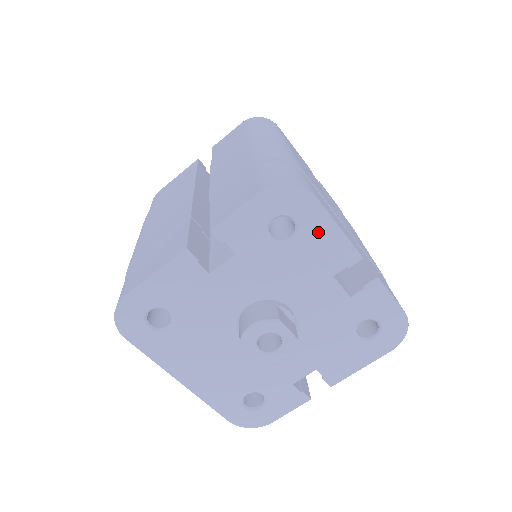
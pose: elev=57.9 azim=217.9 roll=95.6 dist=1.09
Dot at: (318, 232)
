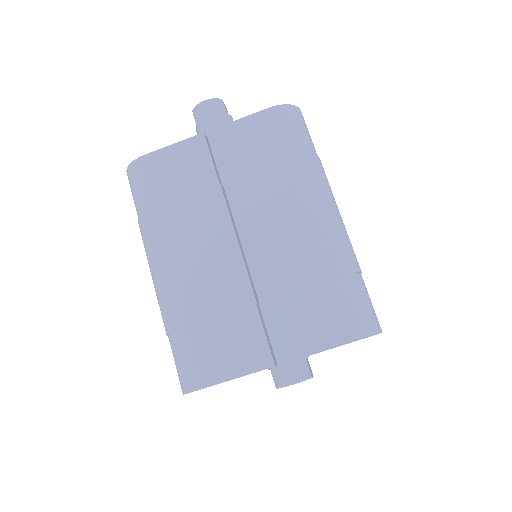
Dot at: occluded
